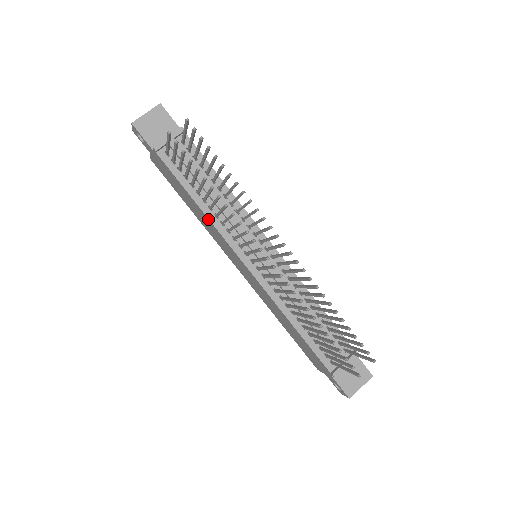
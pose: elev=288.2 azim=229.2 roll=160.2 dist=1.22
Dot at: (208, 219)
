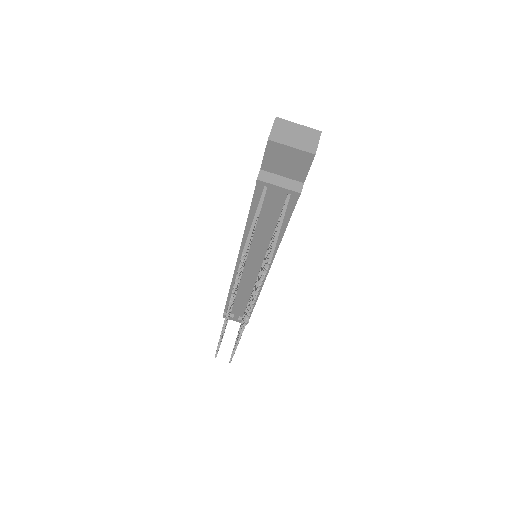
Dot at: (244, 231)
